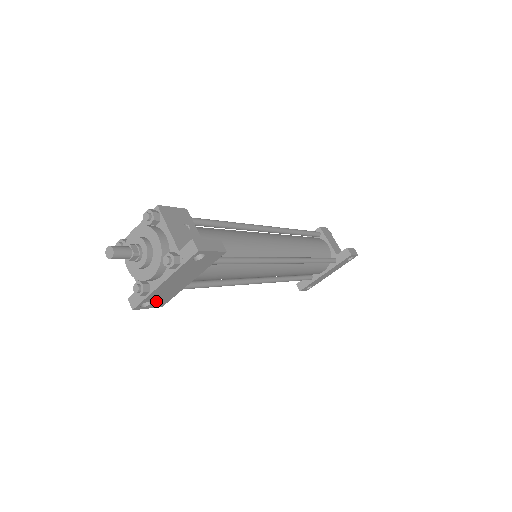
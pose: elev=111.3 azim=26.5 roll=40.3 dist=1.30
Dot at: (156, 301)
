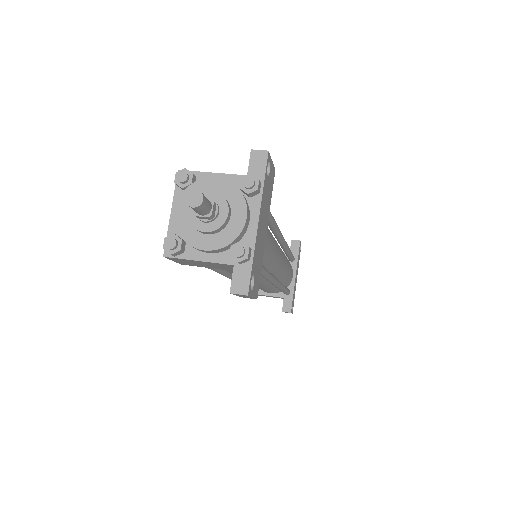
Dot at: (255, 278)
